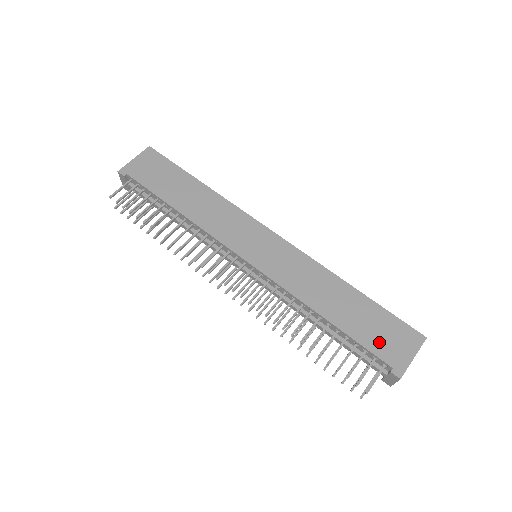
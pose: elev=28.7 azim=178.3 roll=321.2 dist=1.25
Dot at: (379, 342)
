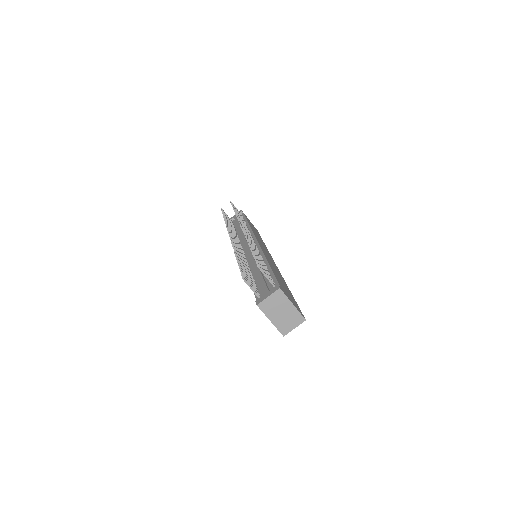
Dot at: (283, 287)
